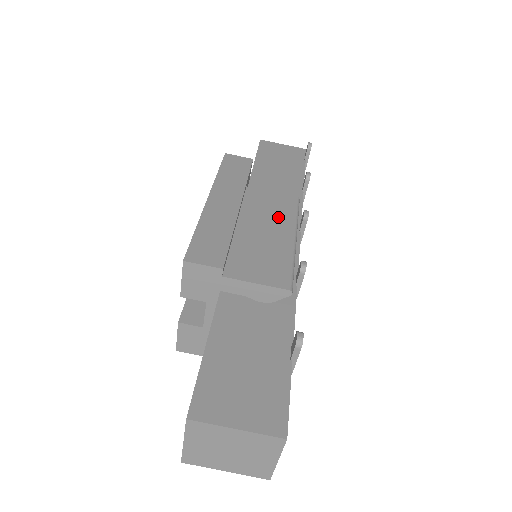
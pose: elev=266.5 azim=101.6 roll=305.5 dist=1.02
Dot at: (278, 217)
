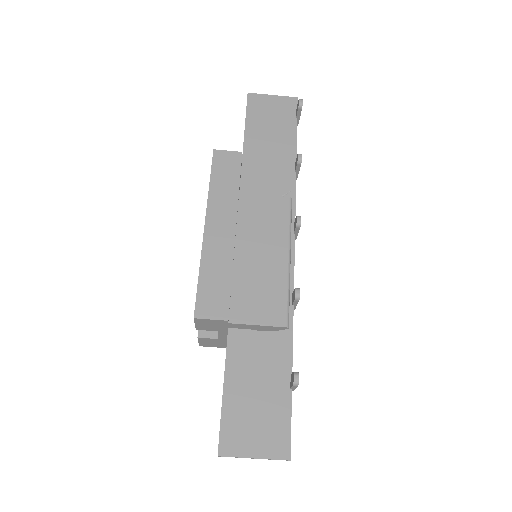
Dot at: (272, 233)
